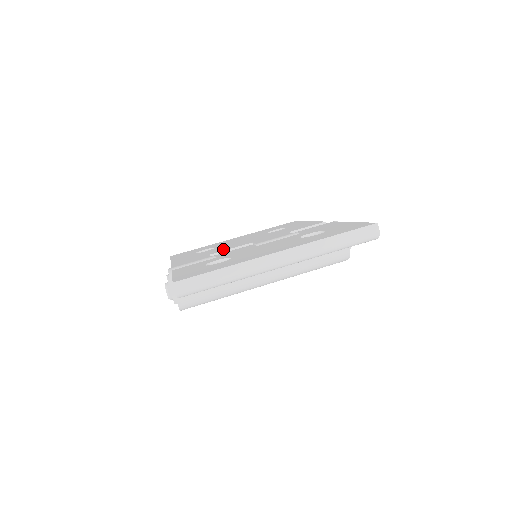
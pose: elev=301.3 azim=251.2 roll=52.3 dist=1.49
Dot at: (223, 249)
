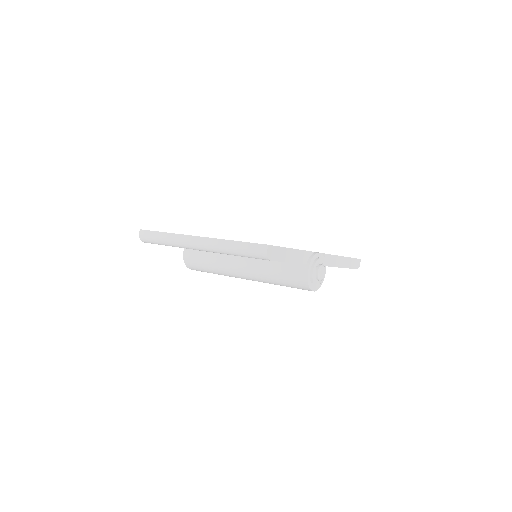
Dot at: occluded
